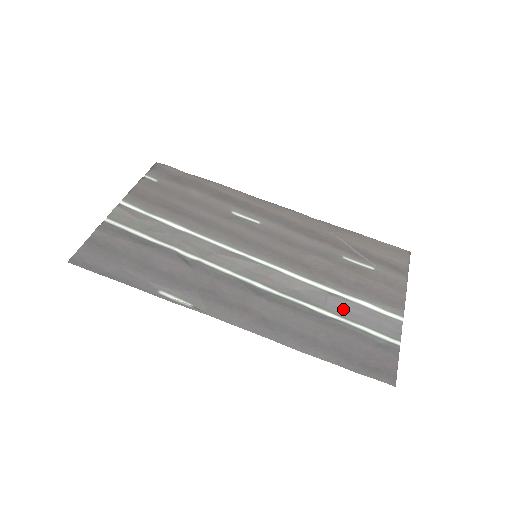
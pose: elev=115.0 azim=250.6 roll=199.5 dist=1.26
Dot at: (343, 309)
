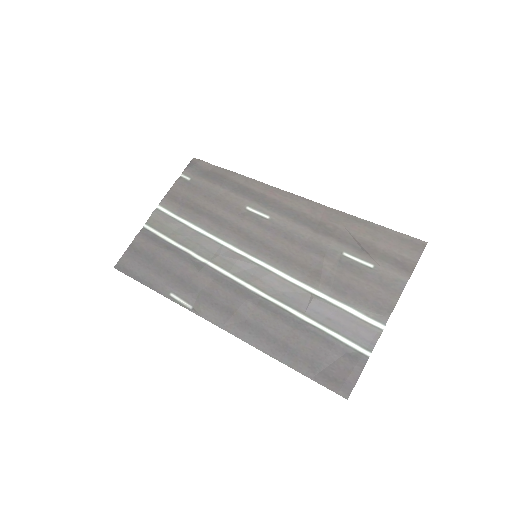
Dot at: (323, 314)
